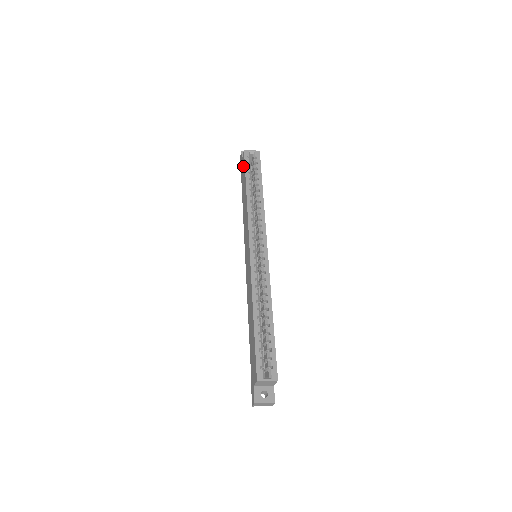
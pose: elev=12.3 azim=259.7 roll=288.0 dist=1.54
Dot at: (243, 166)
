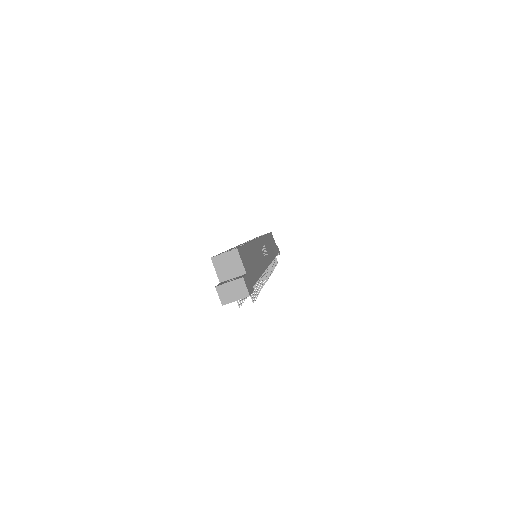
Dot at: occluded
